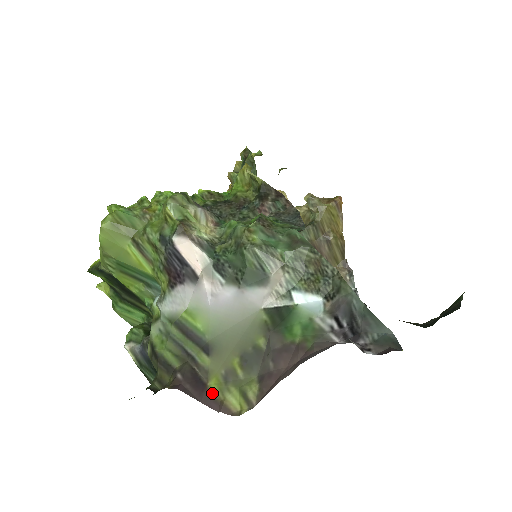
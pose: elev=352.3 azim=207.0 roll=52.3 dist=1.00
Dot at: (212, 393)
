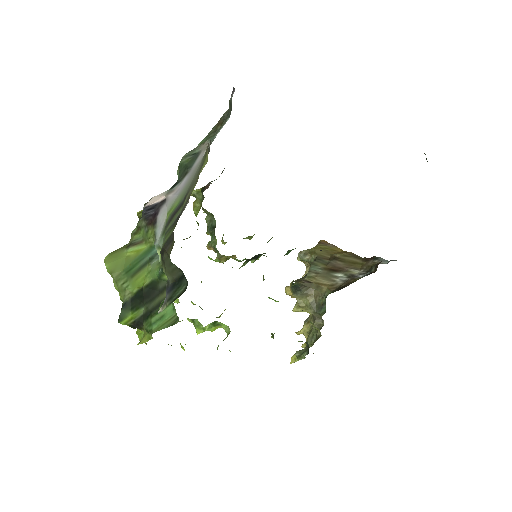
Dot at: occluded
